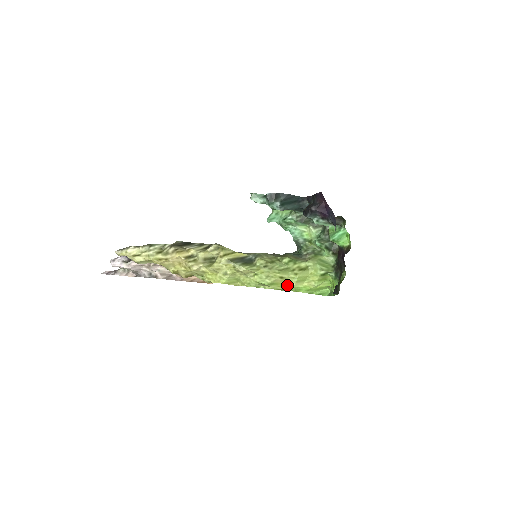
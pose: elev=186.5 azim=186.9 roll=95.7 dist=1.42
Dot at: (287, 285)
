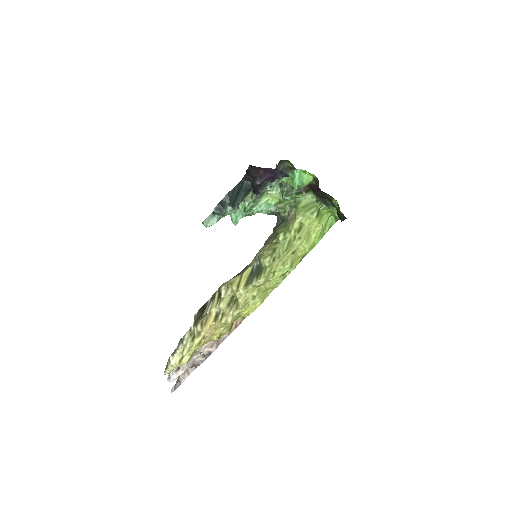
Dot at: (303, 252)
